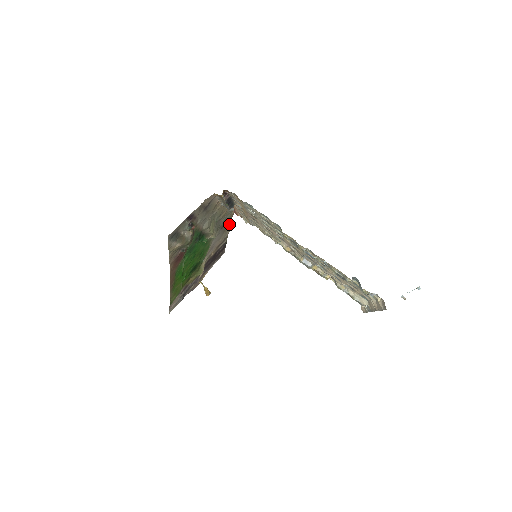
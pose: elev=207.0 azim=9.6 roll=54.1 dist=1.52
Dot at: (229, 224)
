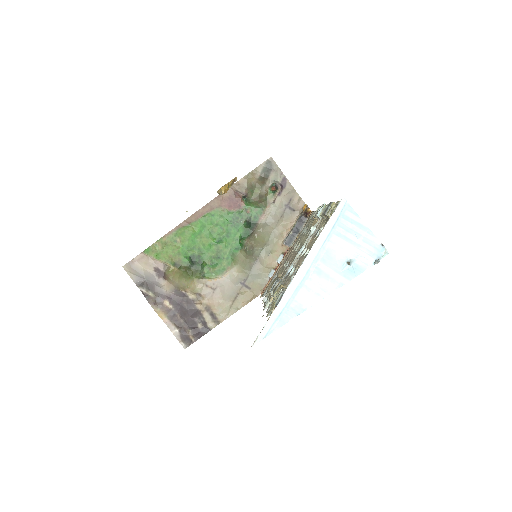
Dot at: (243, 302)
